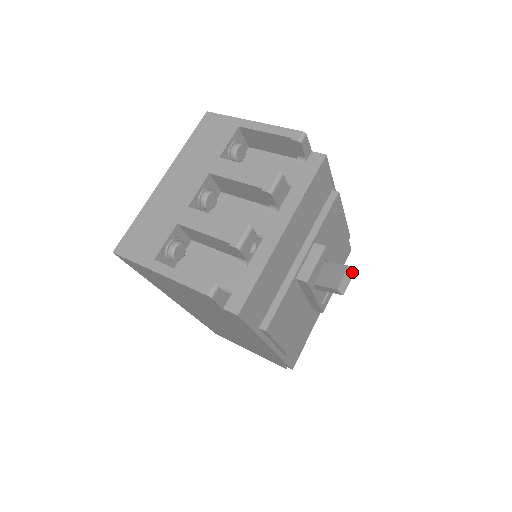
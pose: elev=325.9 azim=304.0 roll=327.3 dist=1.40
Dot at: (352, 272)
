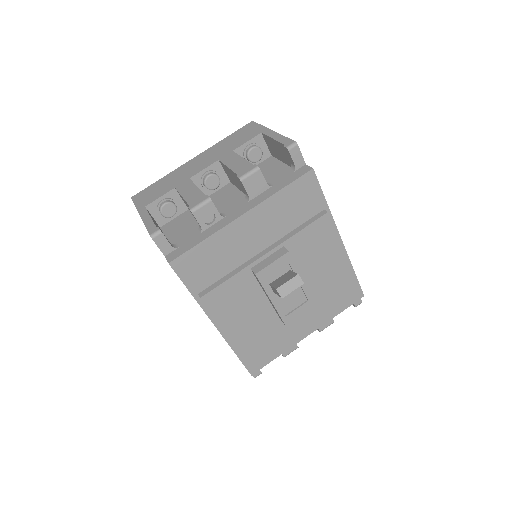
Dot at: (301, 282)
